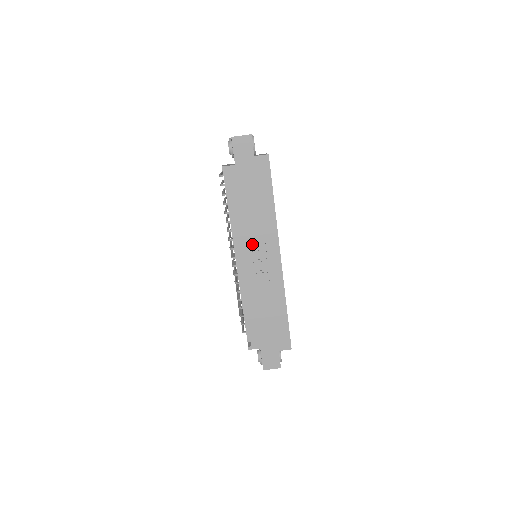
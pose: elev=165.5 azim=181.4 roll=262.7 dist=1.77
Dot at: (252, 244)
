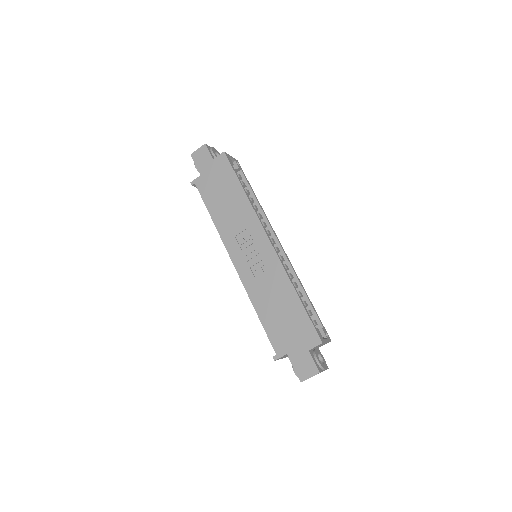
Dot at: (238, 239)
